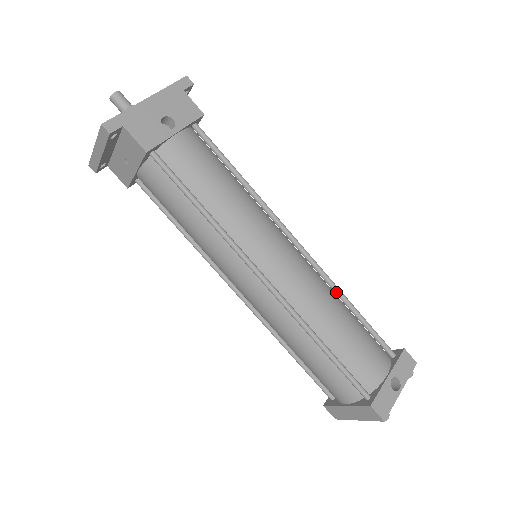
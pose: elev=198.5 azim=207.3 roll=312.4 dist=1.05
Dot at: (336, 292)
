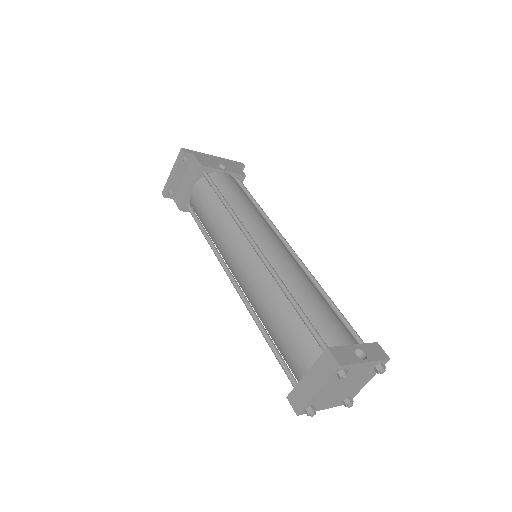
Dot at: (316, 285)
